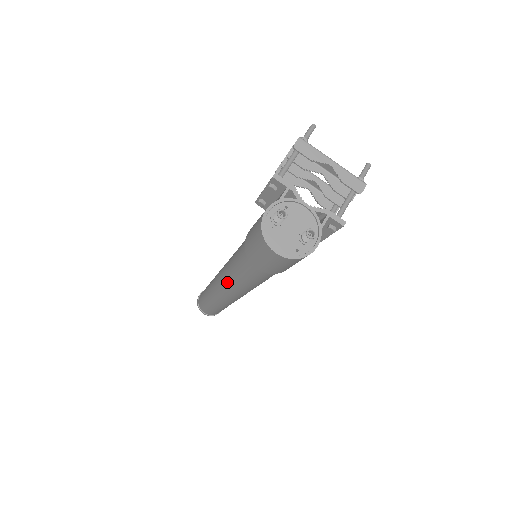
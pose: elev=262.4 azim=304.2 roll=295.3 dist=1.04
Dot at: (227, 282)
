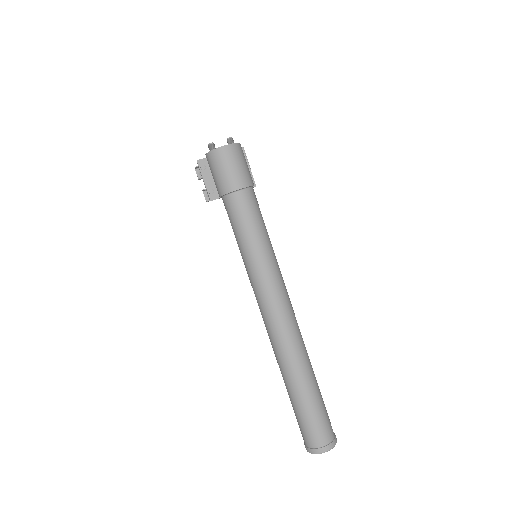
Dot at: (261, 276)
